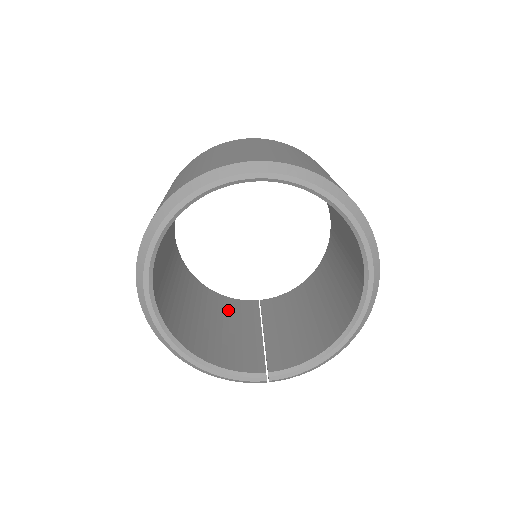
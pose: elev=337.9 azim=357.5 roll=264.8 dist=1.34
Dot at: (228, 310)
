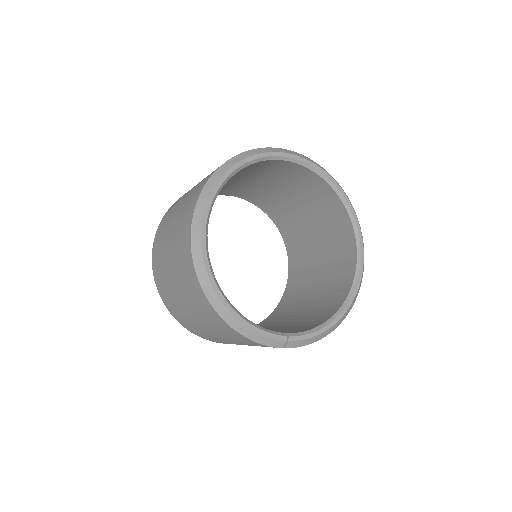
Dot at: occluded
